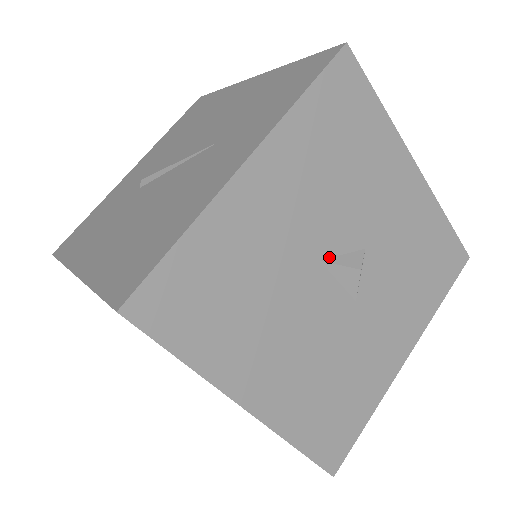
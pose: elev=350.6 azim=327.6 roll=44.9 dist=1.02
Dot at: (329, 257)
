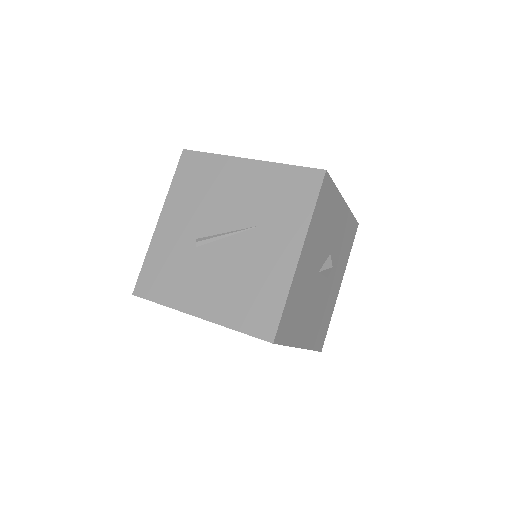
Dot at: (321, 268)
